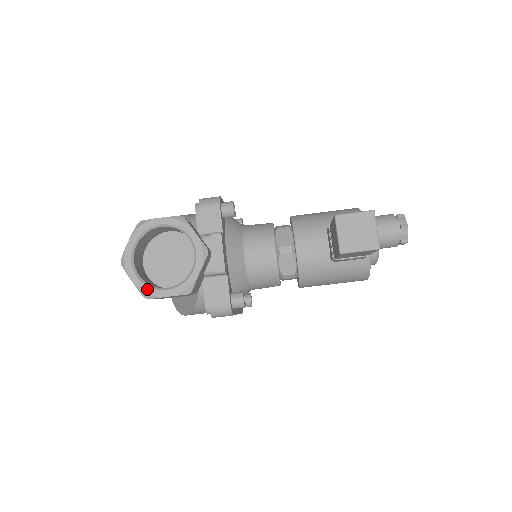
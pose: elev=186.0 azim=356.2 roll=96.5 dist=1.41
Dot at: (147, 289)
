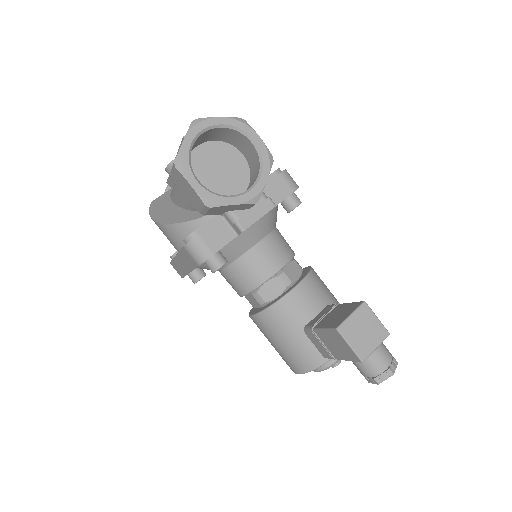
Dot at: (185, 160)
